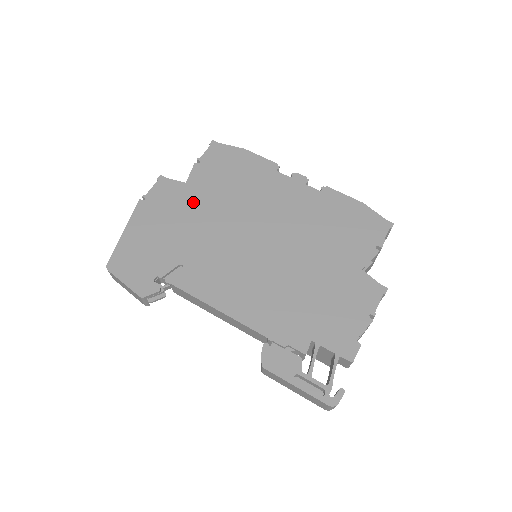
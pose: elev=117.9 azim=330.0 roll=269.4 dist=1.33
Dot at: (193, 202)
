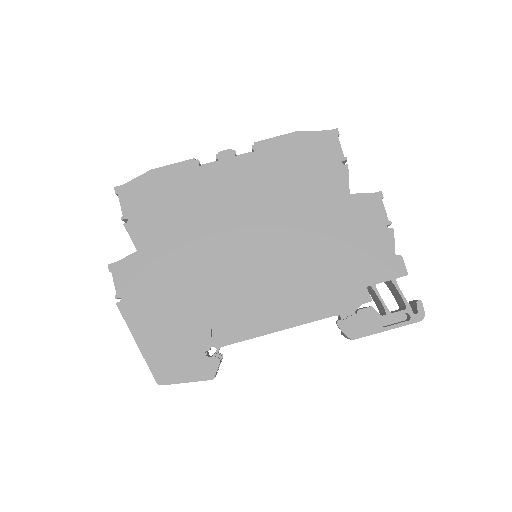
Dot at: (163, 262)
